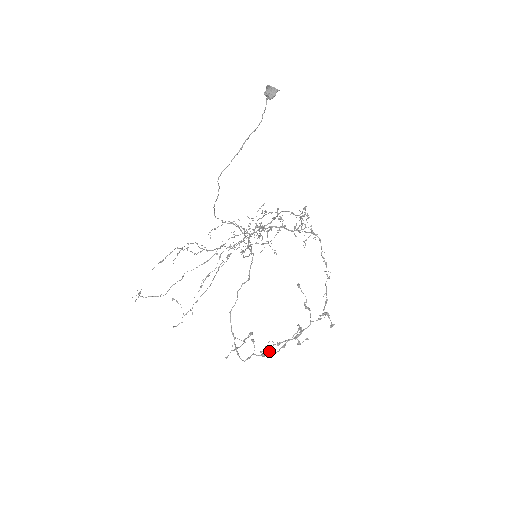
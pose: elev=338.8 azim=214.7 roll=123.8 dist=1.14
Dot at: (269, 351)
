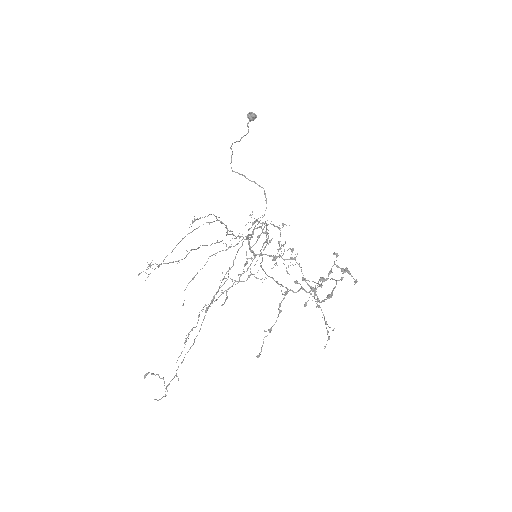
Dot at: (315, 294)
